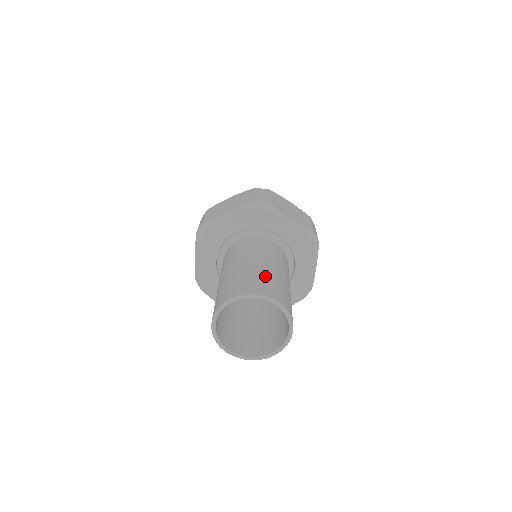
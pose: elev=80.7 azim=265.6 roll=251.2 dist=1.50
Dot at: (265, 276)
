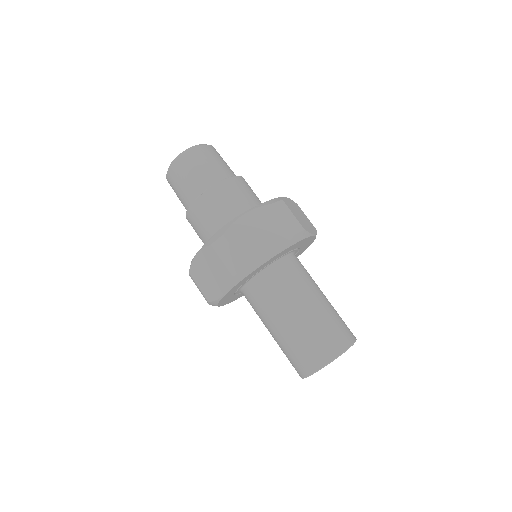
Dot at: (309, 336)
